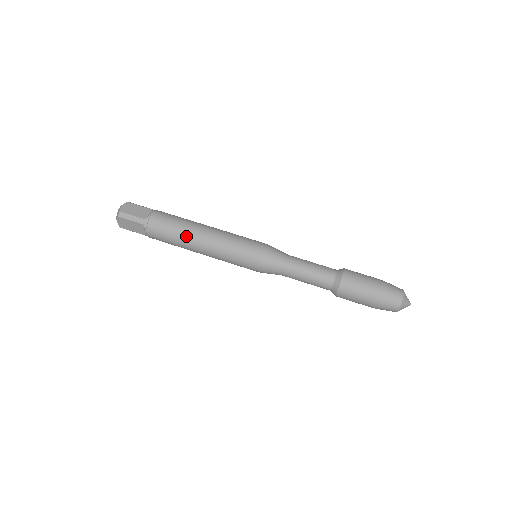
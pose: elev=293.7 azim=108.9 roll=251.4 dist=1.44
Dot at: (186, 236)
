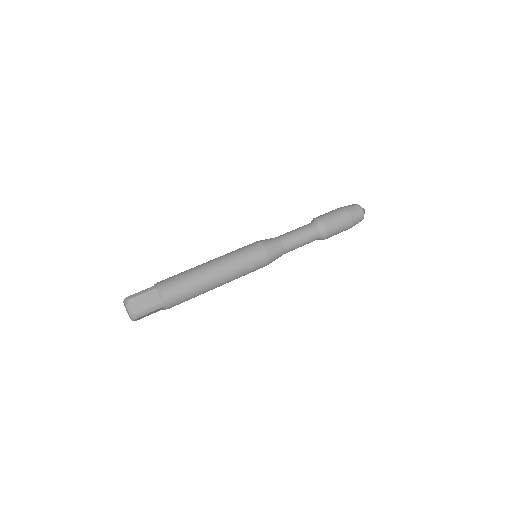
Dot at: (204, 288)
